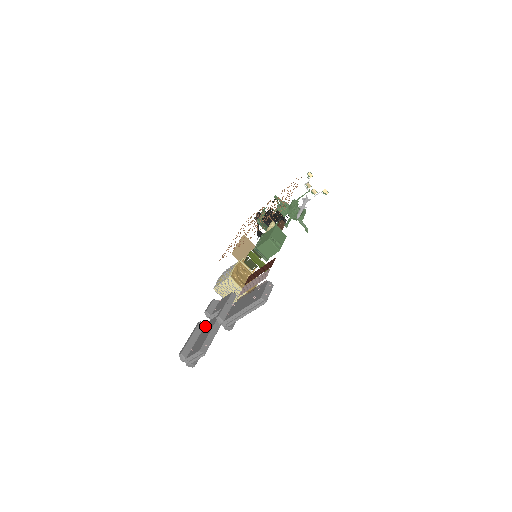
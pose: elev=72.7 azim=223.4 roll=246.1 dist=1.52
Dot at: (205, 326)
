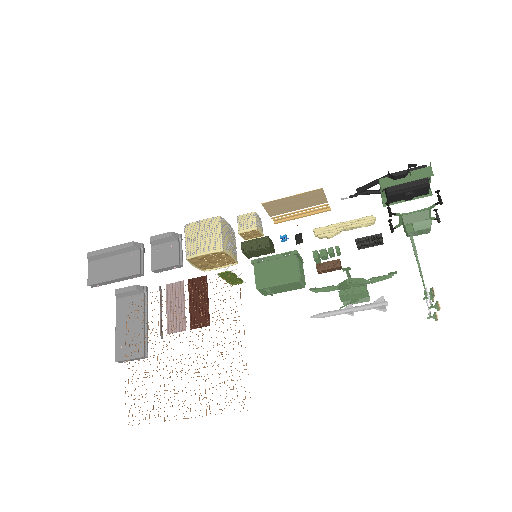
Dot at: (131, 254)
